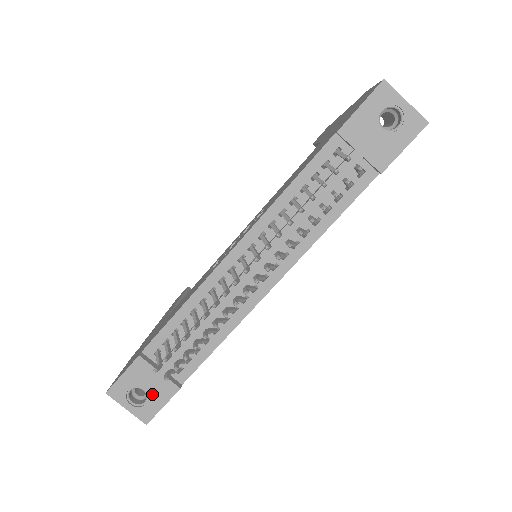
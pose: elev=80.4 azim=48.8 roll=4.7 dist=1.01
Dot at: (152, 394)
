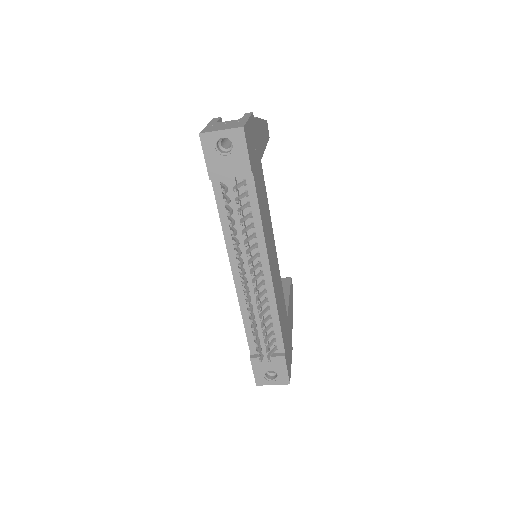
Dot at: (276, 369)
